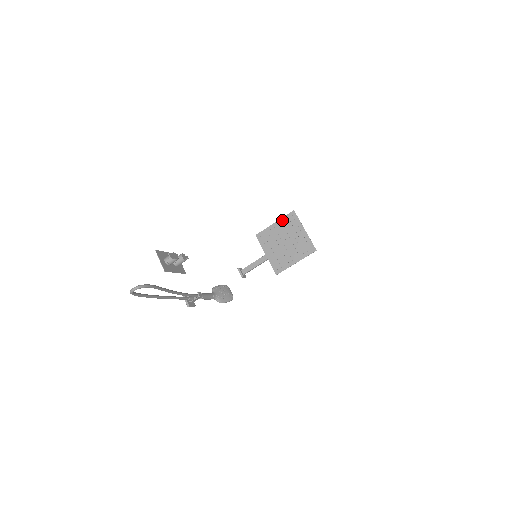
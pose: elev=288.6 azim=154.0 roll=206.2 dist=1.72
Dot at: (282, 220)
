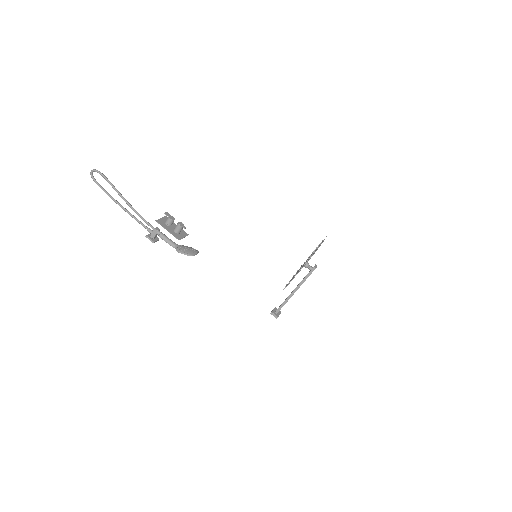
Dot at: occluded
